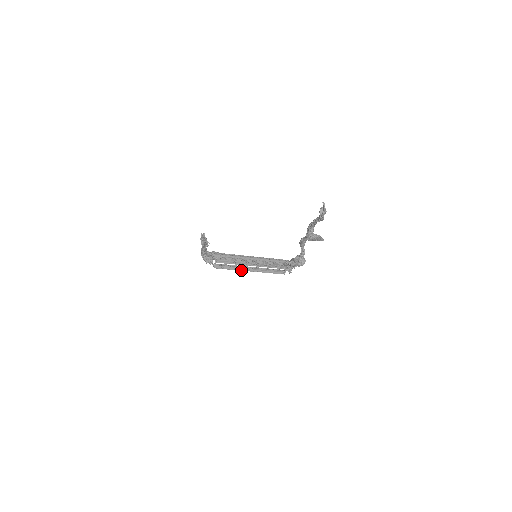
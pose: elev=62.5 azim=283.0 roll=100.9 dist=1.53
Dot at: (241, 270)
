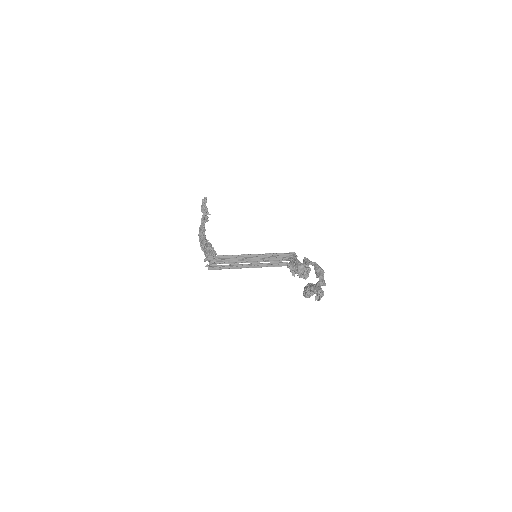
Dot at: (239, 268)
